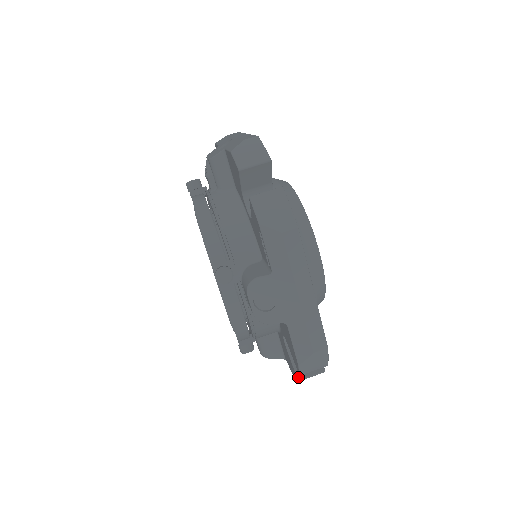
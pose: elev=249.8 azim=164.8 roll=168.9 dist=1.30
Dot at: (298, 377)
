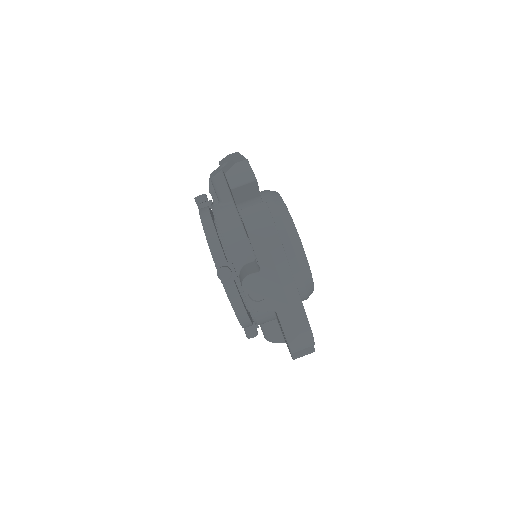
Dot at: (292, 356)
